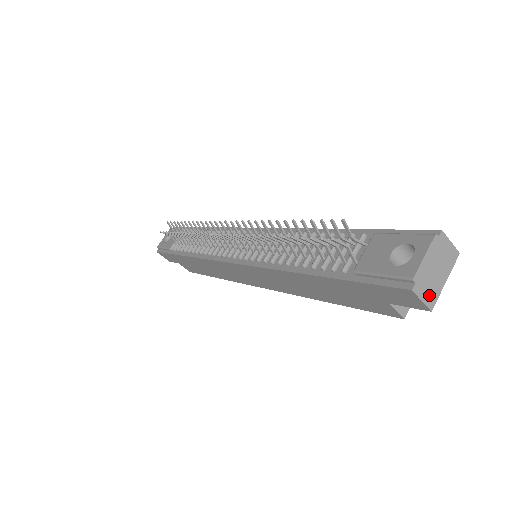
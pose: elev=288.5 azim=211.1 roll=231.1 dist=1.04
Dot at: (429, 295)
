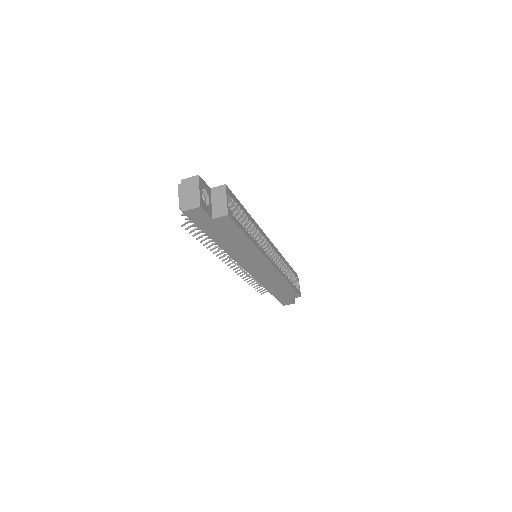
Dot at: (193, 204)
